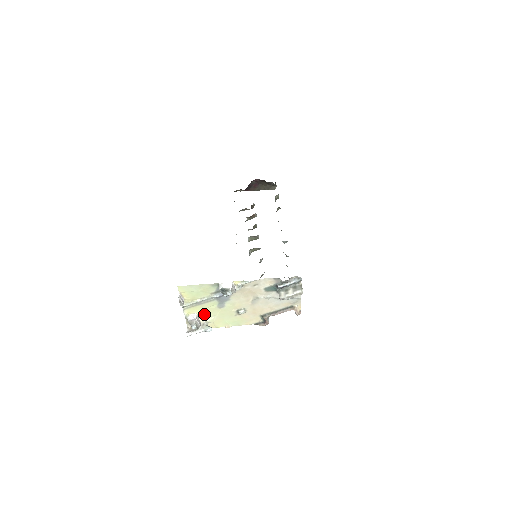
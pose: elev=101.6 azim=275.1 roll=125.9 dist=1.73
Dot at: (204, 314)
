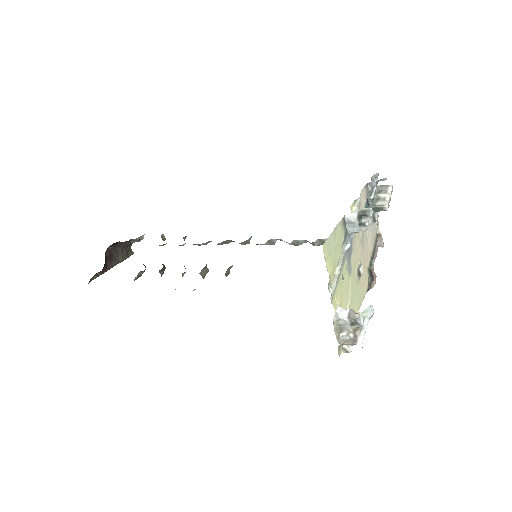
Dot at: (342, 302)
